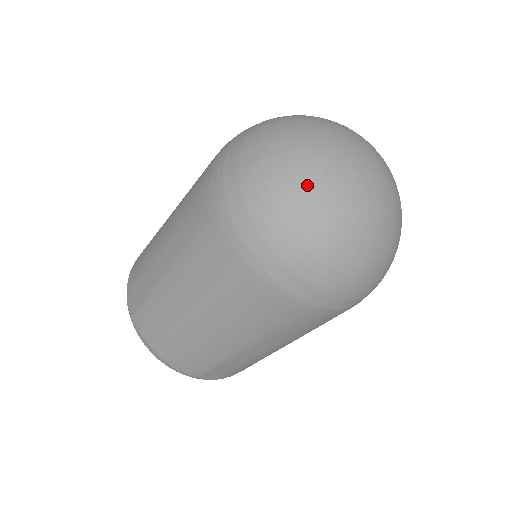
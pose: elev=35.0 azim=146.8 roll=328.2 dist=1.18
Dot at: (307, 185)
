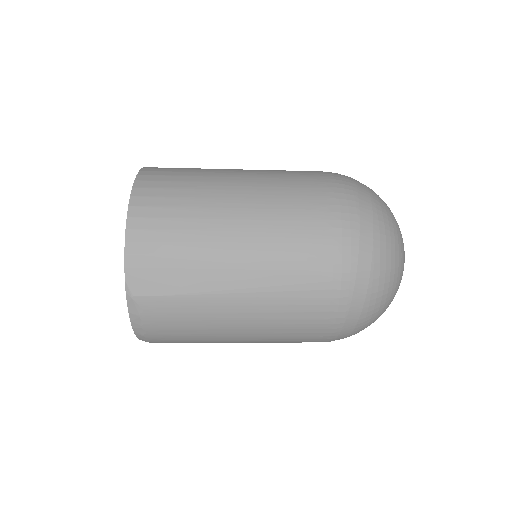
Dot at: (395, 291)
